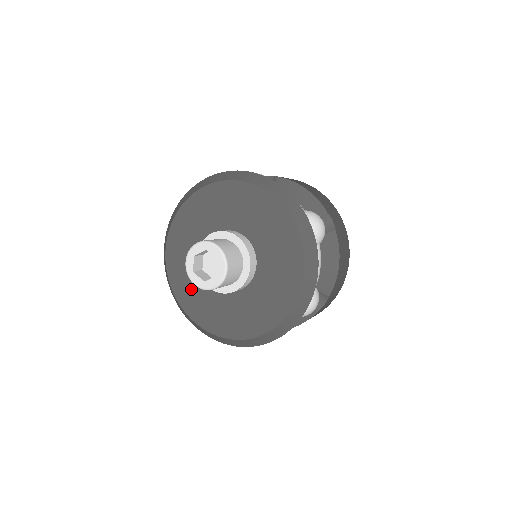
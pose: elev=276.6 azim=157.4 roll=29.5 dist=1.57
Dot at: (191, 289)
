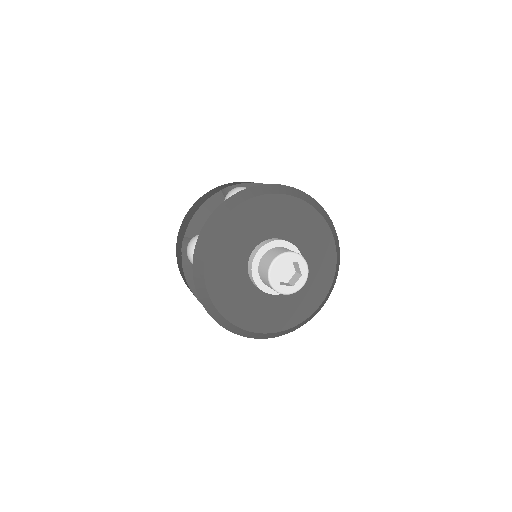
Dot at: (225, 267)
